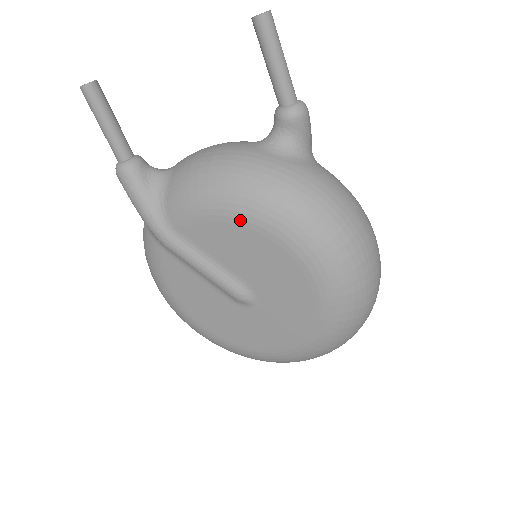
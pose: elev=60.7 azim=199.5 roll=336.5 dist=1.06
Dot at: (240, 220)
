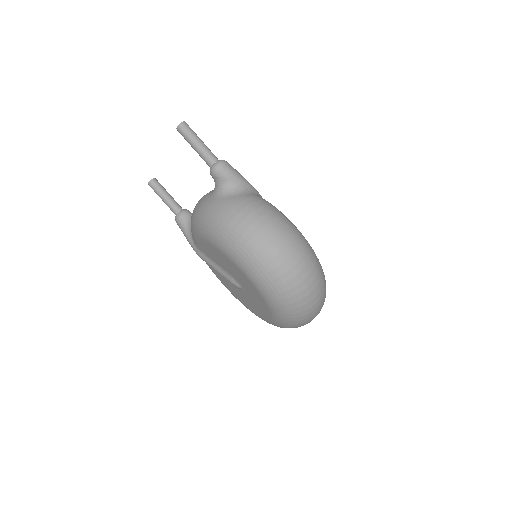
Dot at: (204, 239)
